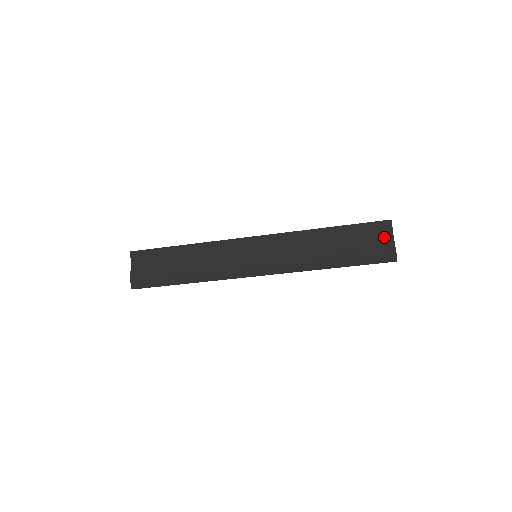
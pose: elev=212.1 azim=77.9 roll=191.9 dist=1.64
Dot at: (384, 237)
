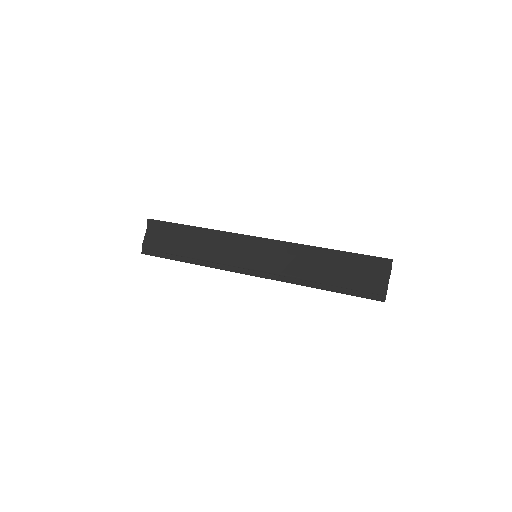
Dot at: (380, 275)
